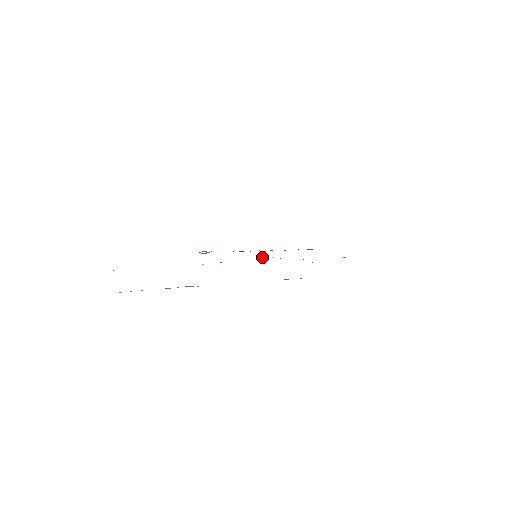
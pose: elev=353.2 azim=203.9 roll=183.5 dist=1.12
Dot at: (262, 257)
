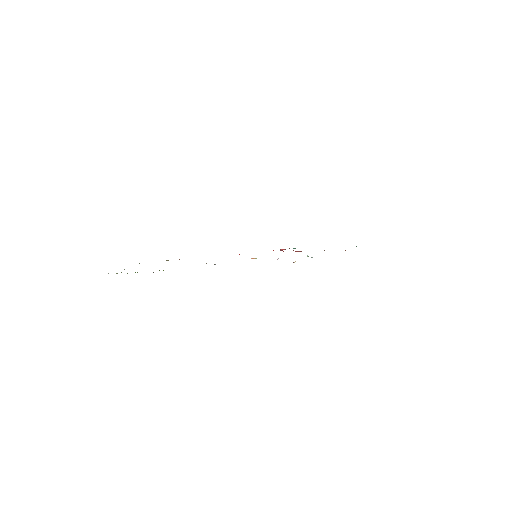
Dot at: occluded
